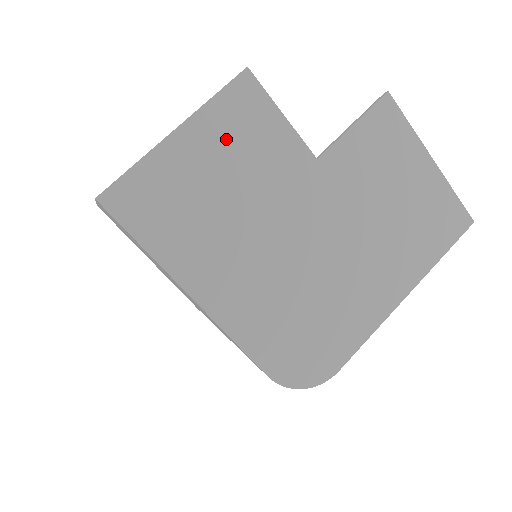
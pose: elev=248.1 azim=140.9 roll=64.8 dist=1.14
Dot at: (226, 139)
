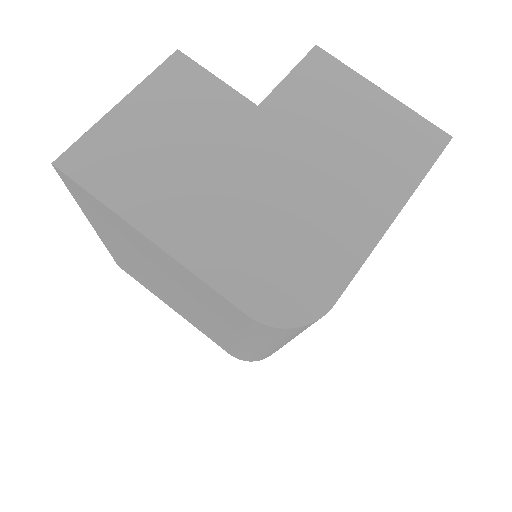
Dot at: (166, 103)
